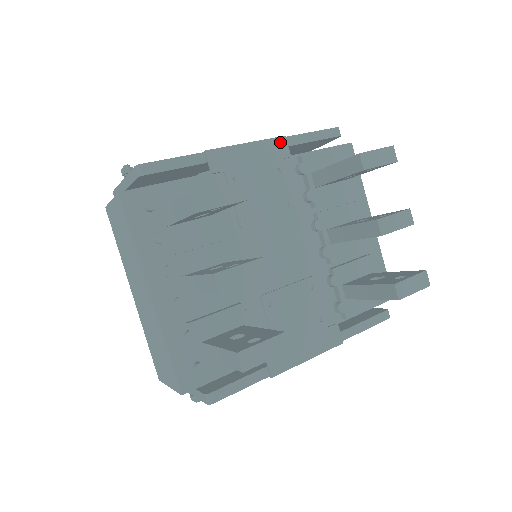
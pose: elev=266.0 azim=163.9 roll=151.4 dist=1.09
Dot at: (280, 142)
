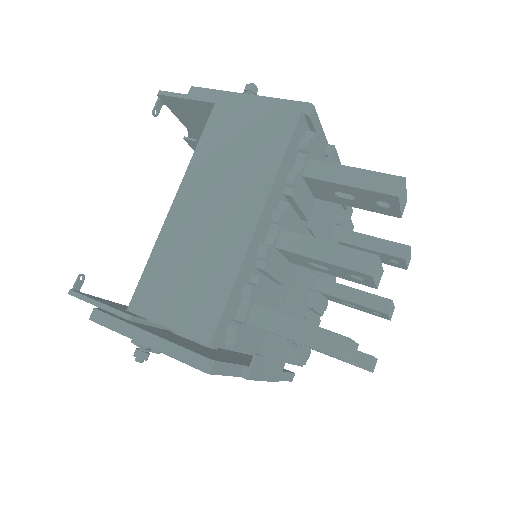
Dot at: occluded
